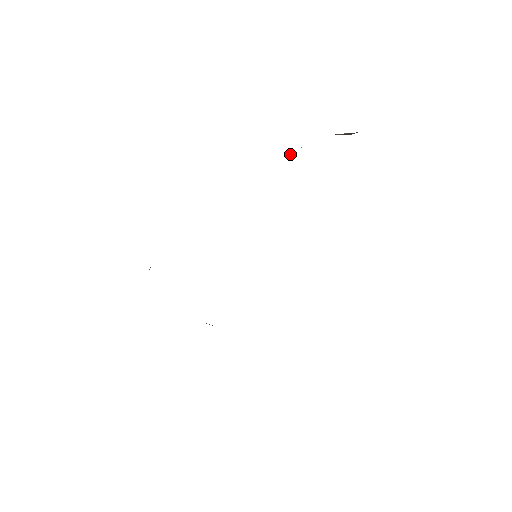
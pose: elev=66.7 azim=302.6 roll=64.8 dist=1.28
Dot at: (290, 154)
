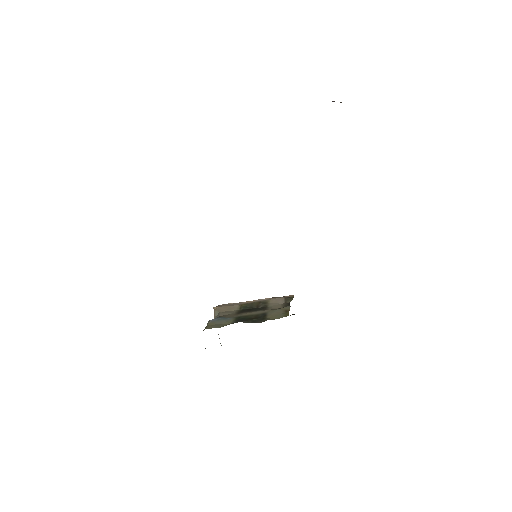
Dot at: occluded
